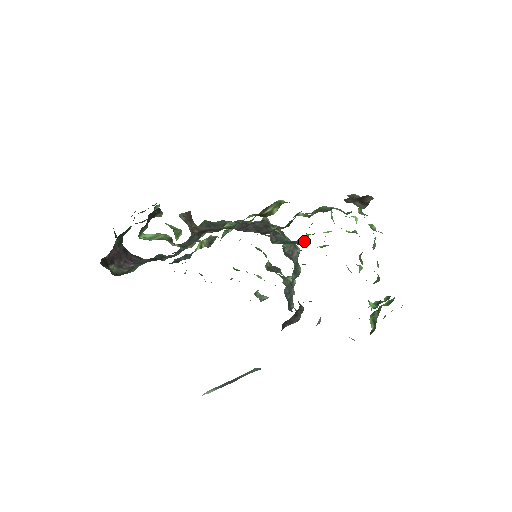
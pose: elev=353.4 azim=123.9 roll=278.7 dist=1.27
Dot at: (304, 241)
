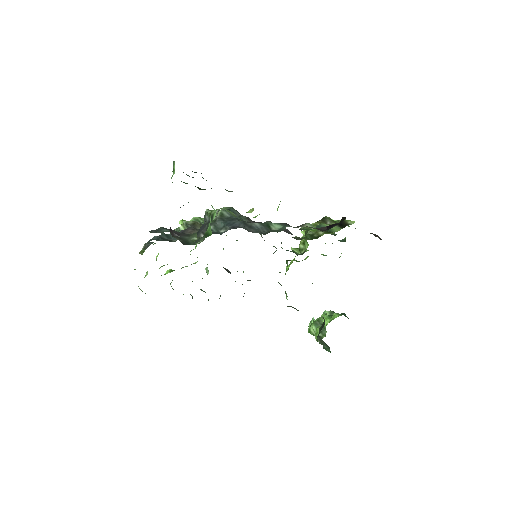
Dot at: (298, 253)
